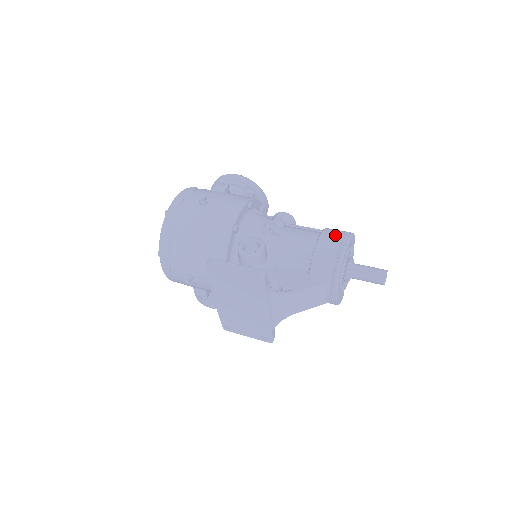
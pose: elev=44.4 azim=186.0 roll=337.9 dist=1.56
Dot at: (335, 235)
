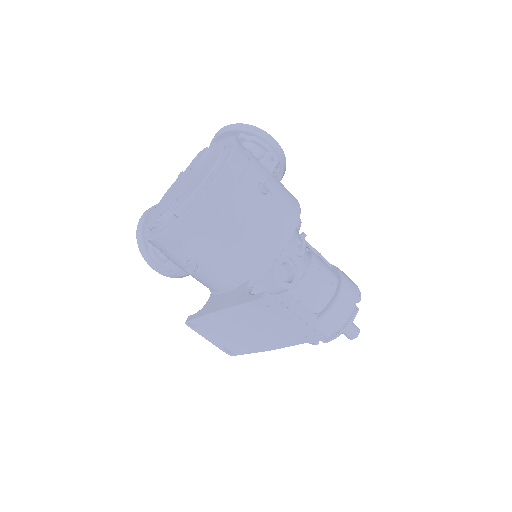
Dot at: (353, 289)
